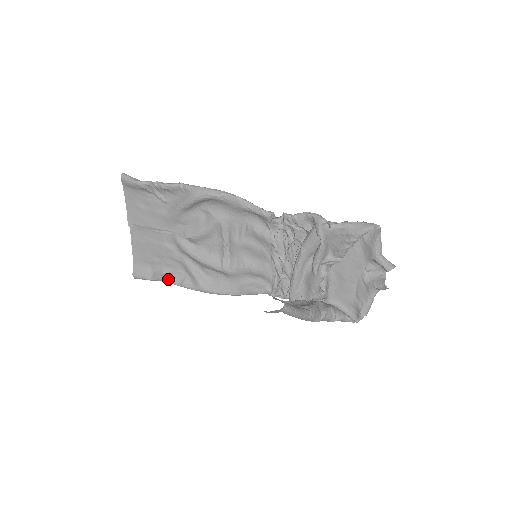
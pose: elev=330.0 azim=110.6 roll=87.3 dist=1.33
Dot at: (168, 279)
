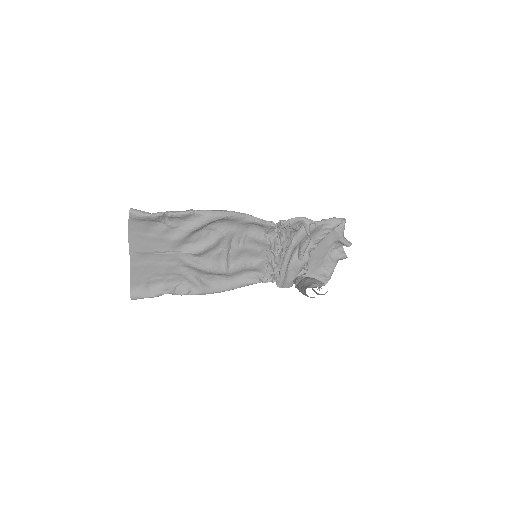
Dot at: (171, 292)
